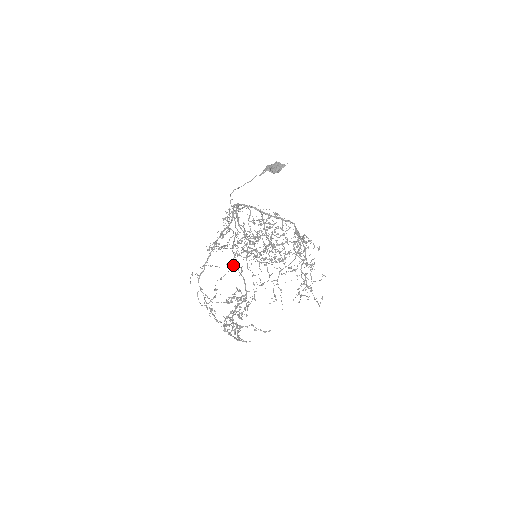
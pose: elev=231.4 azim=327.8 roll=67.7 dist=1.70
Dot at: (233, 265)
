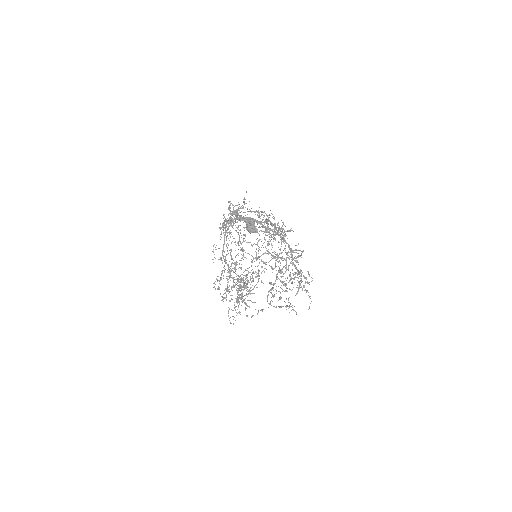
Dot at: (219, 288)
